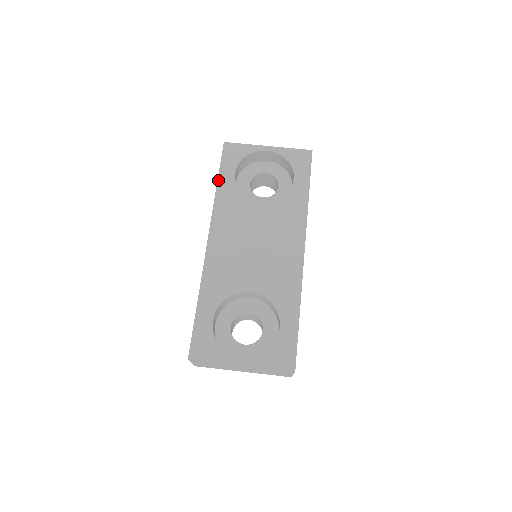
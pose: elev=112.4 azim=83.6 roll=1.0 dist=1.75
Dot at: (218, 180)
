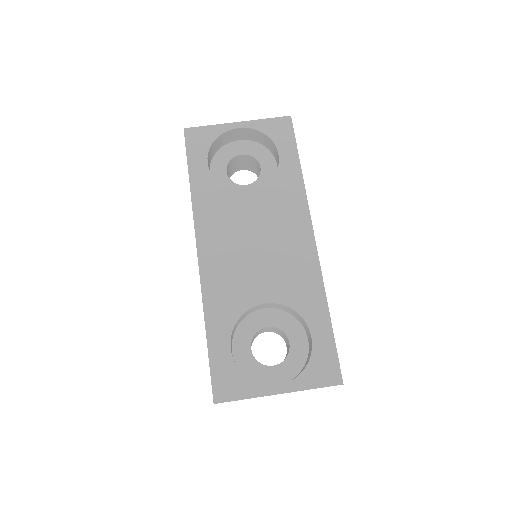
Dot at: (189, 176)
